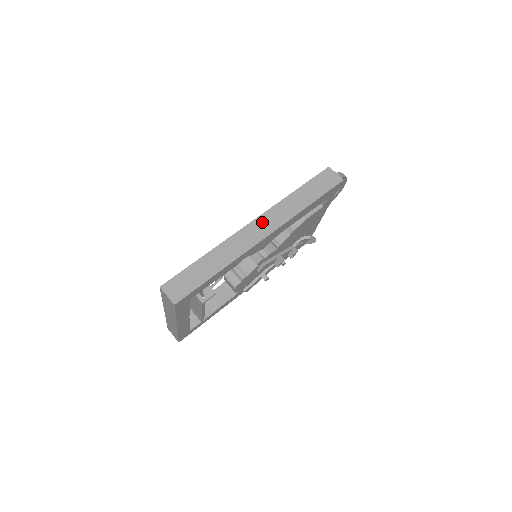
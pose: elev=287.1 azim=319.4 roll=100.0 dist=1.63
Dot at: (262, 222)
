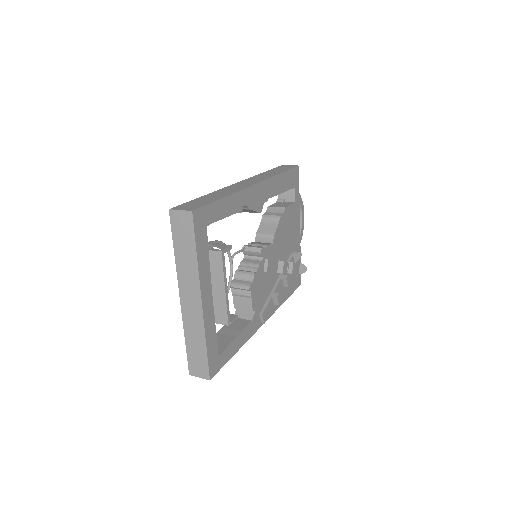
Dot at: (247, 181)
